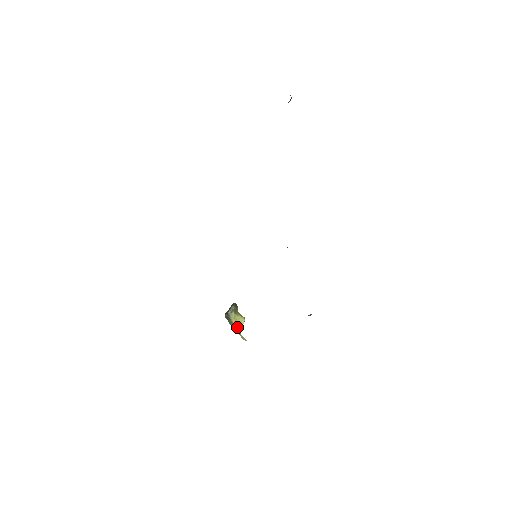
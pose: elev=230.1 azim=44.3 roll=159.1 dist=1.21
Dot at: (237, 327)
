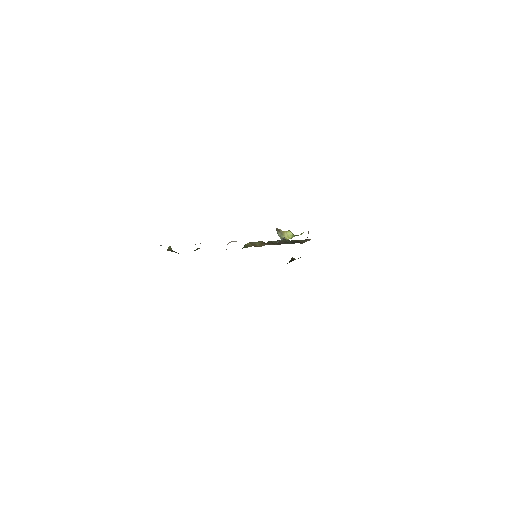
Dot at: occluded
